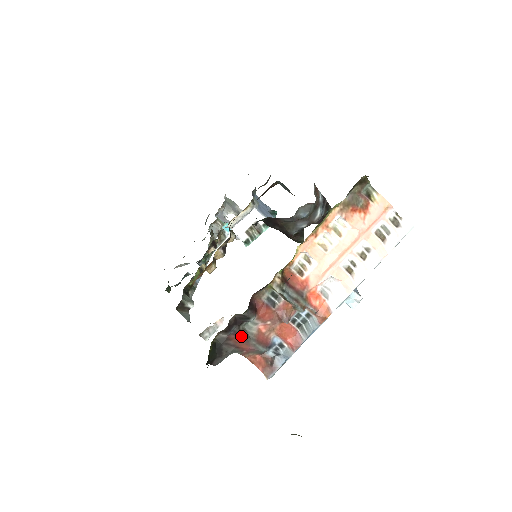
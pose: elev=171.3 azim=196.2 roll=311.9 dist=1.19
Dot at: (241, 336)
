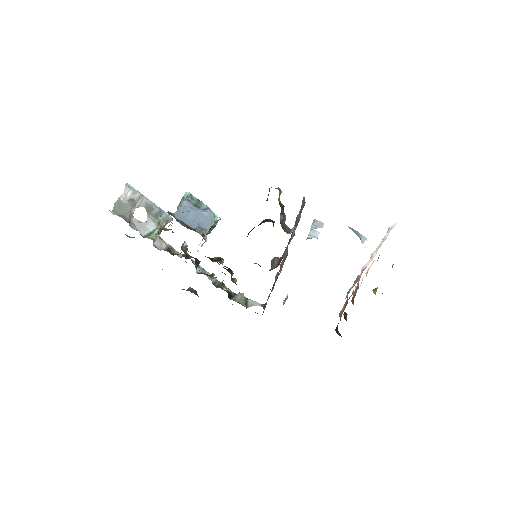
Dot at: occluded
